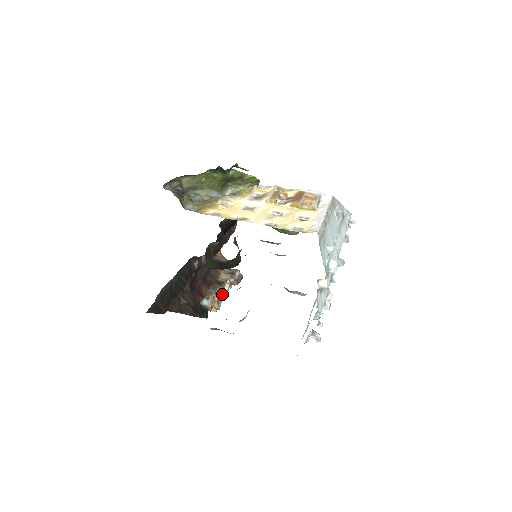
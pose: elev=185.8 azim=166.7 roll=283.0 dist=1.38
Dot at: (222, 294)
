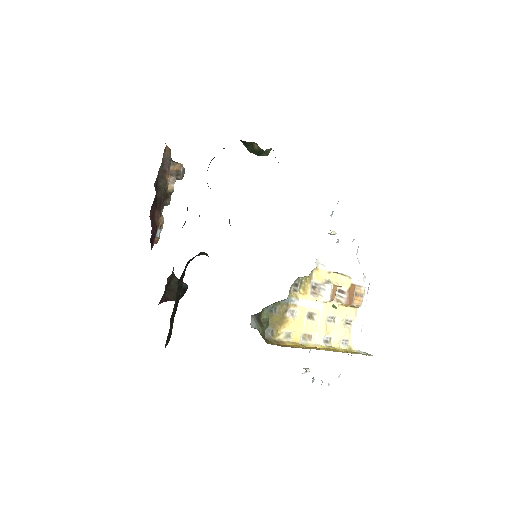
Dot at: occluded
